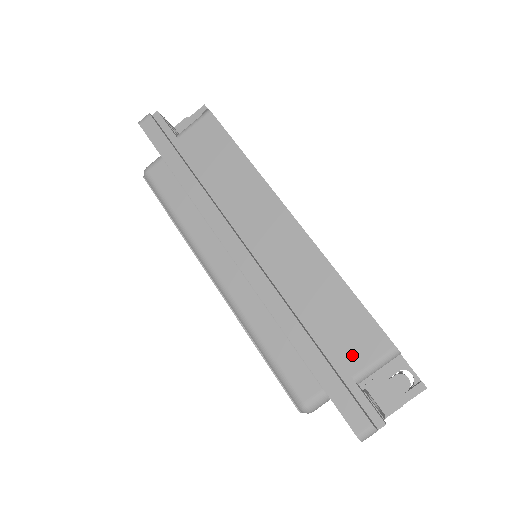
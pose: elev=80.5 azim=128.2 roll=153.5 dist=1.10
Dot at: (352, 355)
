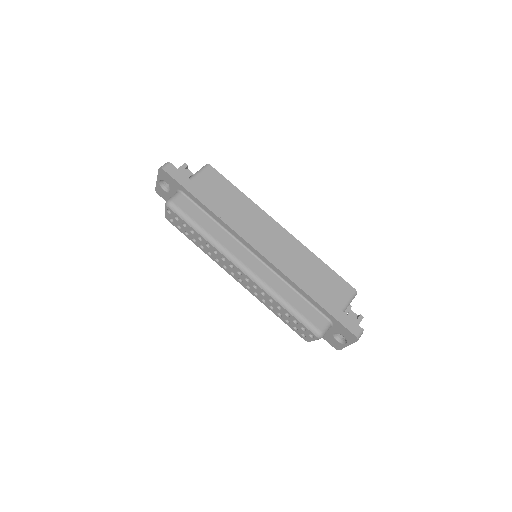
Dot at: (337, 298)
